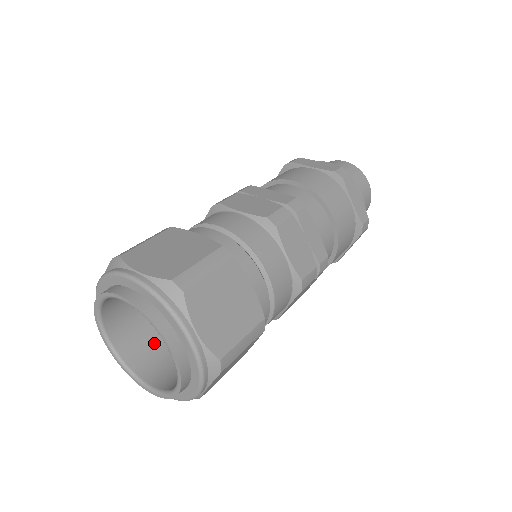
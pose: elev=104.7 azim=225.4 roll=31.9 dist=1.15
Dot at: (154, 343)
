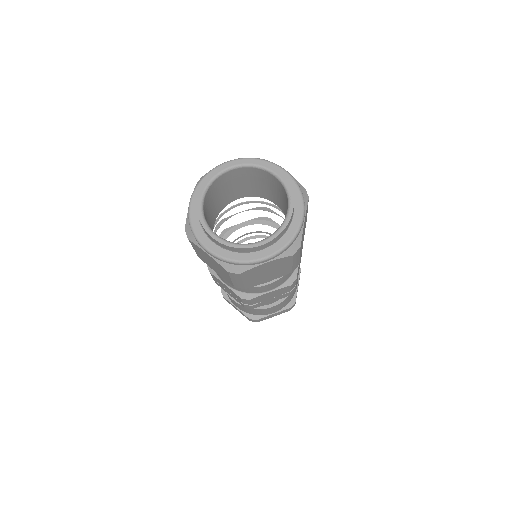
Dot at: occluded
